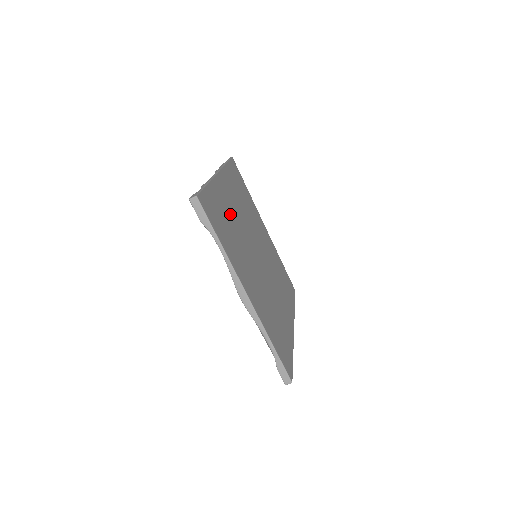
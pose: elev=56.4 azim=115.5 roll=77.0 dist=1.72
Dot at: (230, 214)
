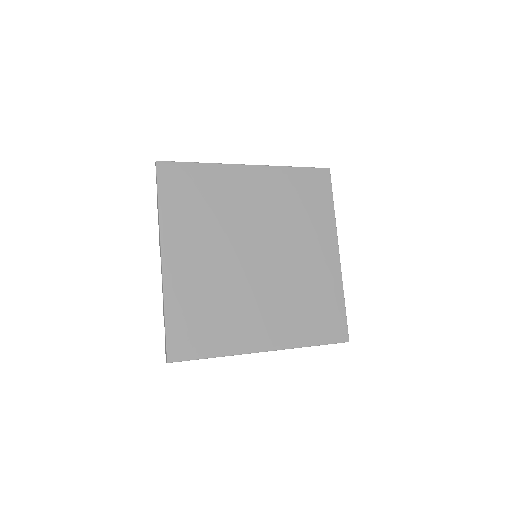
Dot at: (203, 287)
